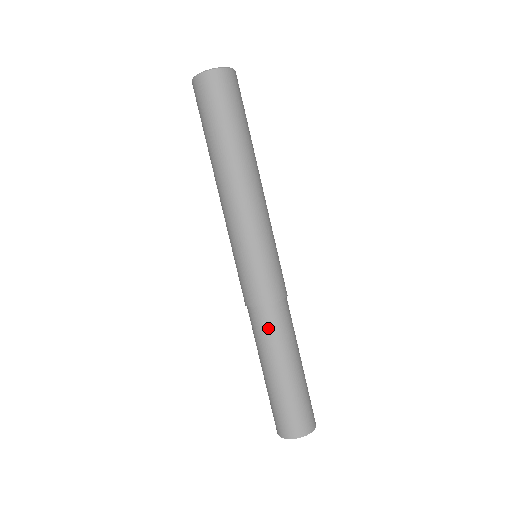
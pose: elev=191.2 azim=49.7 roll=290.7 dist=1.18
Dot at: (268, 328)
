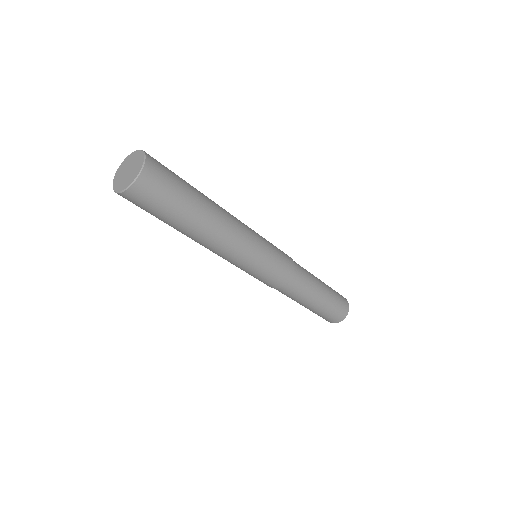
Dot at: (293, 293)
